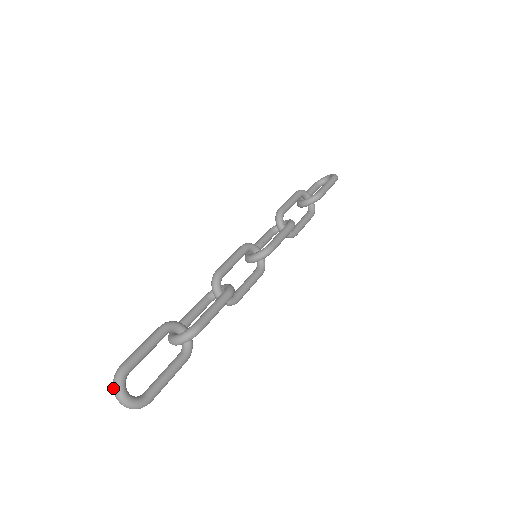
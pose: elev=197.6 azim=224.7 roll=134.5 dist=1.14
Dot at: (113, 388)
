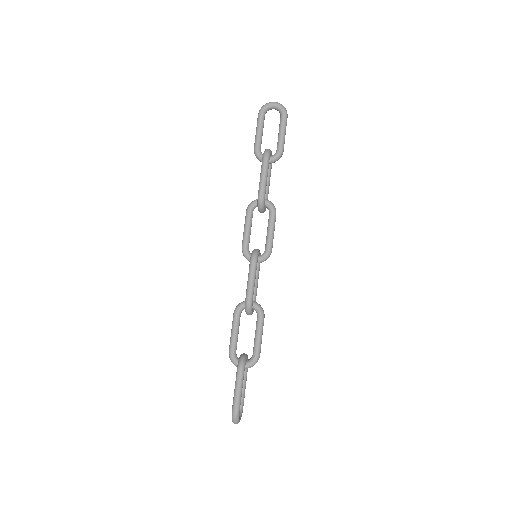
Dot at: (234, 423)
